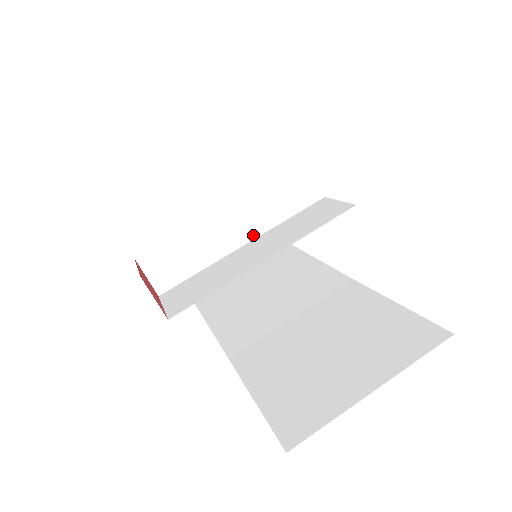
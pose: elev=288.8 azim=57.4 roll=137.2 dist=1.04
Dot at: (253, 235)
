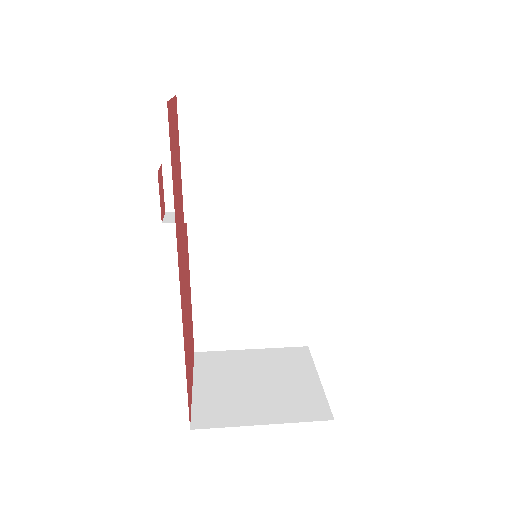
Dot at: (254, 220)
